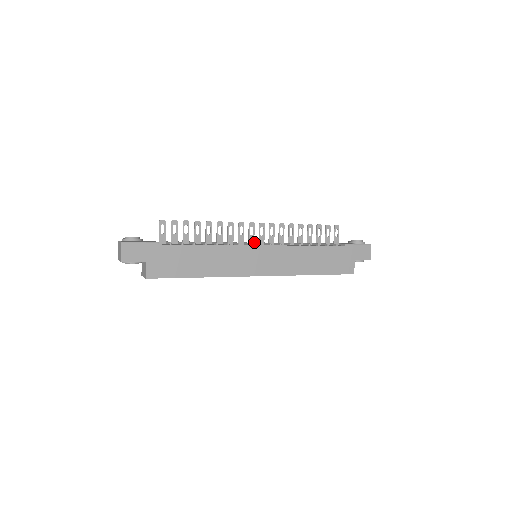
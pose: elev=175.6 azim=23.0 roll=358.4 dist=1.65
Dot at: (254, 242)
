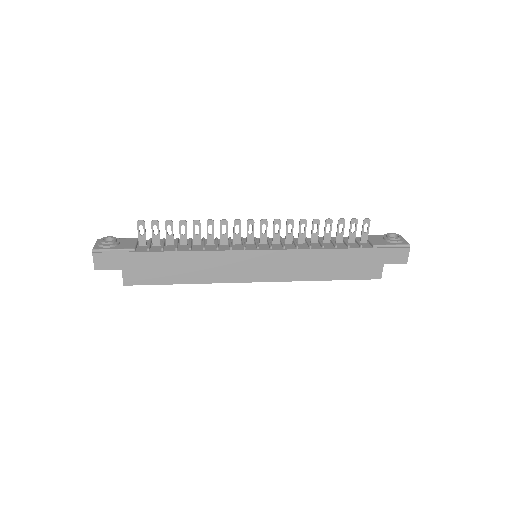
Dot at: (255, 239)
